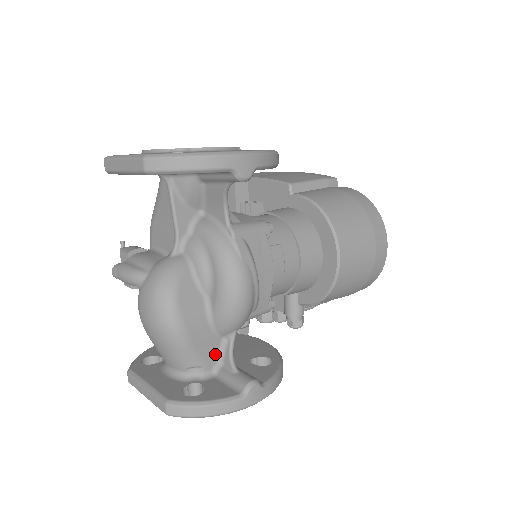
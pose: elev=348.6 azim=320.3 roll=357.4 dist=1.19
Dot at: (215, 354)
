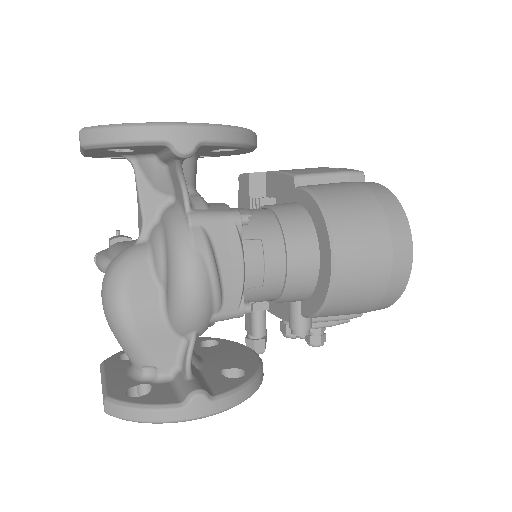
Dot at: (174, 355)
